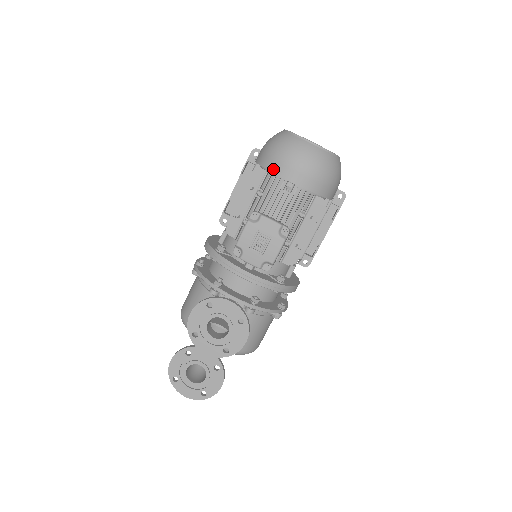
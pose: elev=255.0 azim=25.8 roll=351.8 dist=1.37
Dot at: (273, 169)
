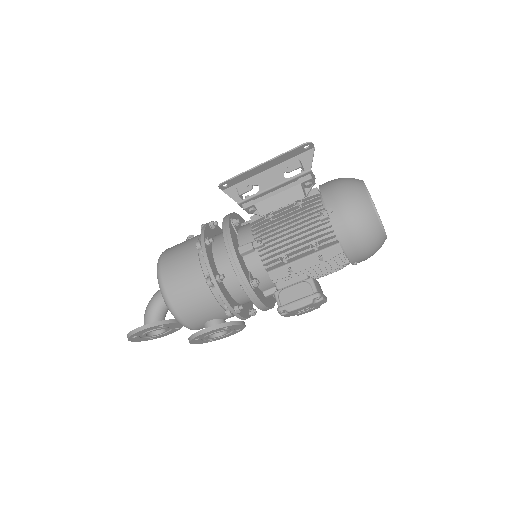
Dot at: (349, 254)
